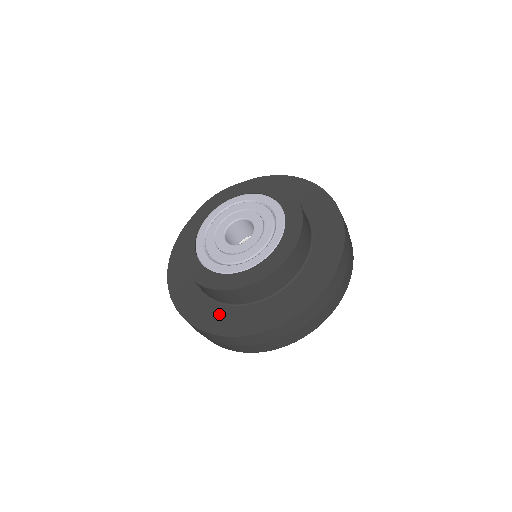
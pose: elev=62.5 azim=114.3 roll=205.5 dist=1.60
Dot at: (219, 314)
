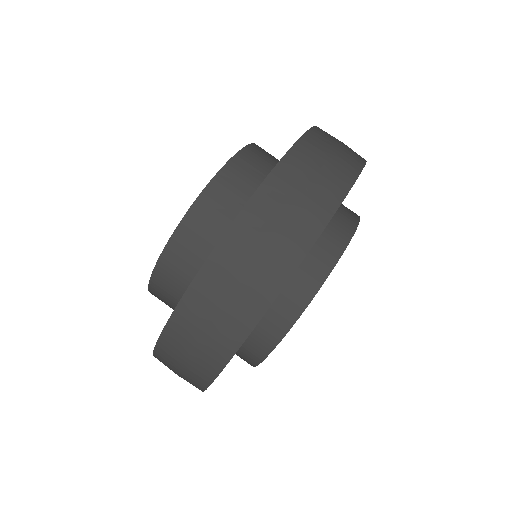
Dot at: occluded
